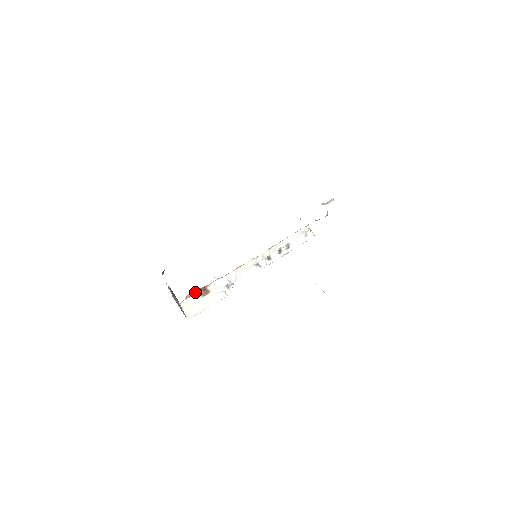
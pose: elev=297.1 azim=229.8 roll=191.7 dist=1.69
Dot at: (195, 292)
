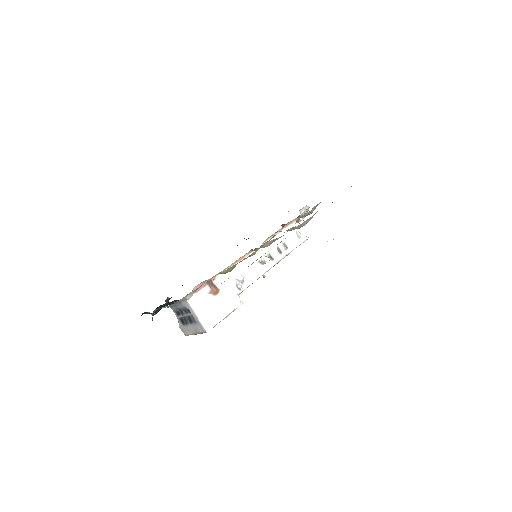
Dot at: (201, 286)
